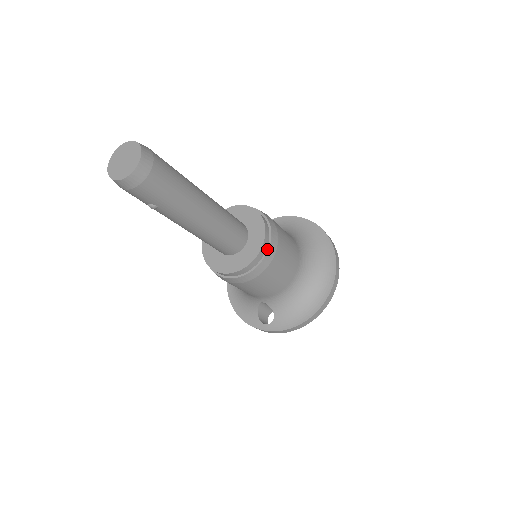
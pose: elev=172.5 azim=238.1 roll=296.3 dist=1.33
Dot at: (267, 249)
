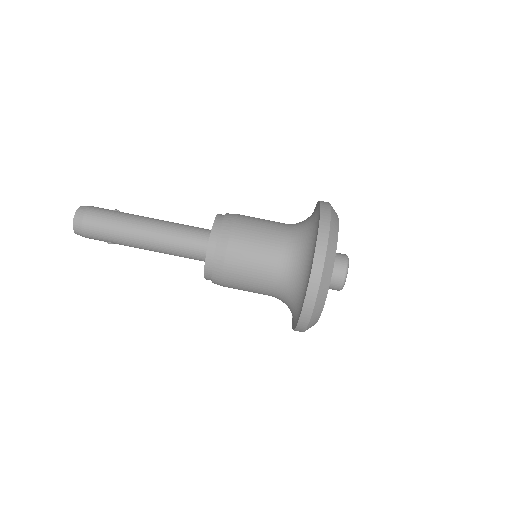
Dot at: (214, 253)
